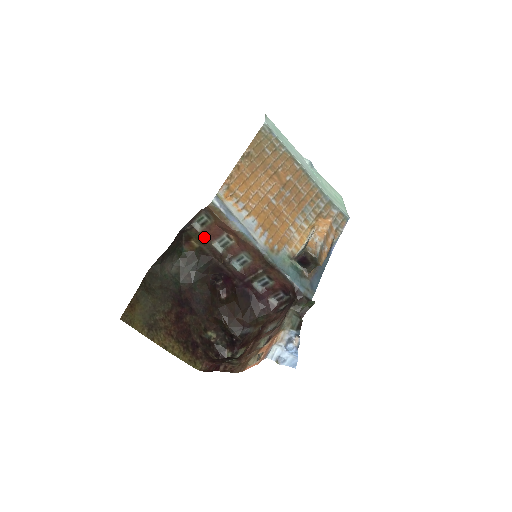
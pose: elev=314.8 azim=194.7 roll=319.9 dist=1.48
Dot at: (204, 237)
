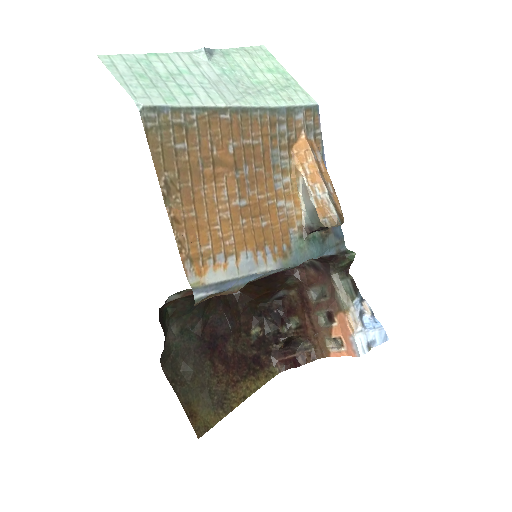
Dot at: occluded
